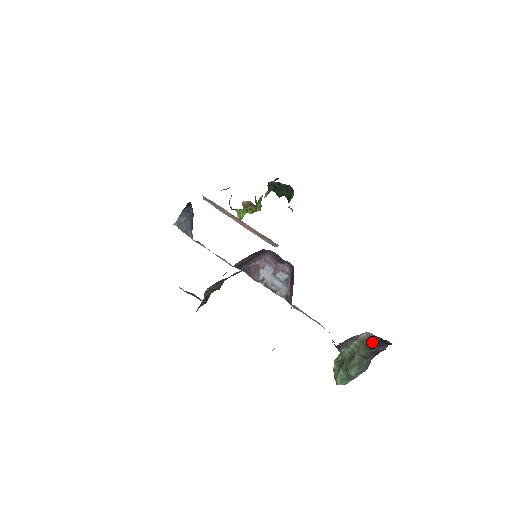
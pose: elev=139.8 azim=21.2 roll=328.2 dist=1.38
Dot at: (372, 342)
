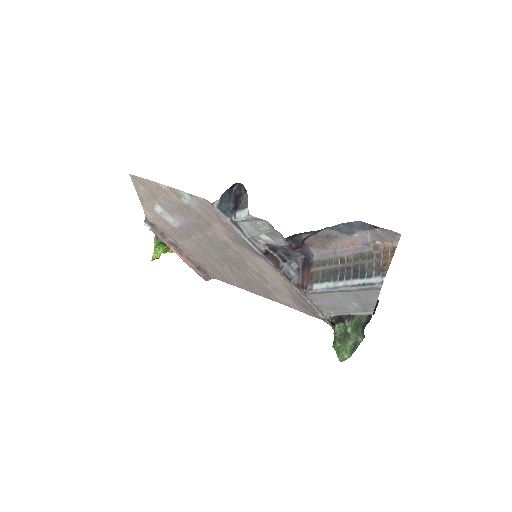
Dot at: occluded
